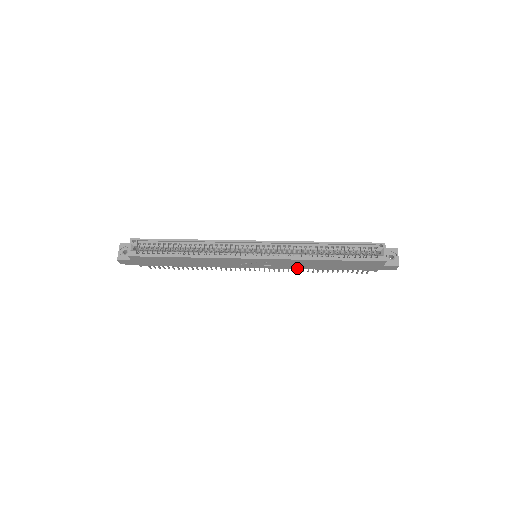
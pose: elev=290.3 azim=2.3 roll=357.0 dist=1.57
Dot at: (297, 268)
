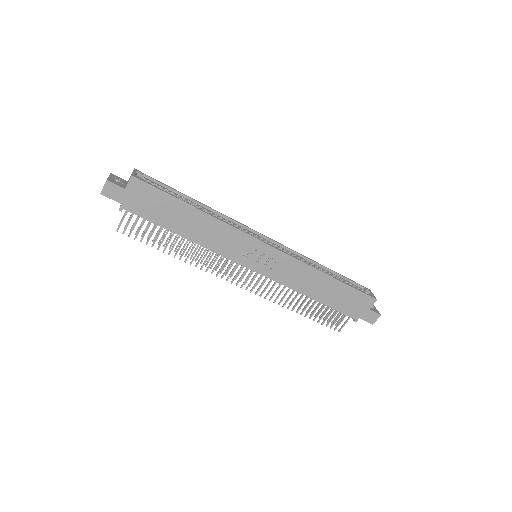
Dot at: (291, 286)
